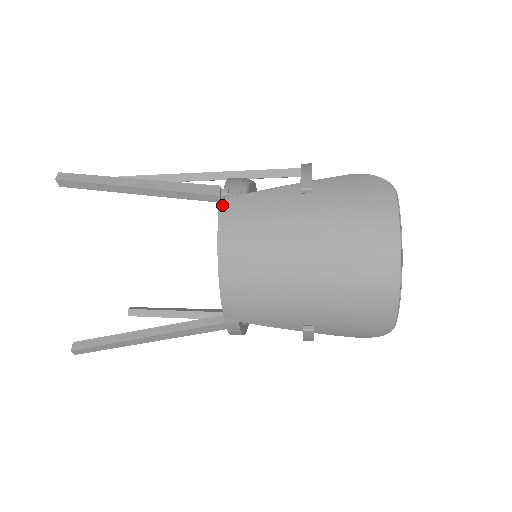
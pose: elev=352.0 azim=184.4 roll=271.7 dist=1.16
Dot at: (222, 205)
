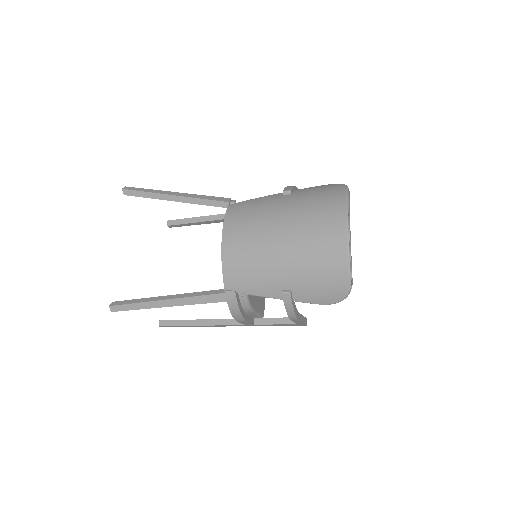
Dot at: (229, 207)
